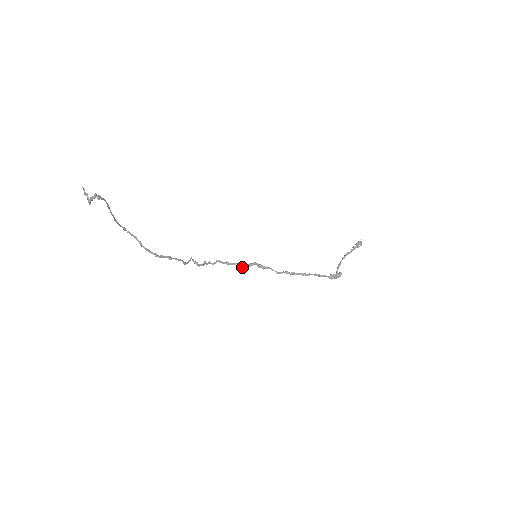
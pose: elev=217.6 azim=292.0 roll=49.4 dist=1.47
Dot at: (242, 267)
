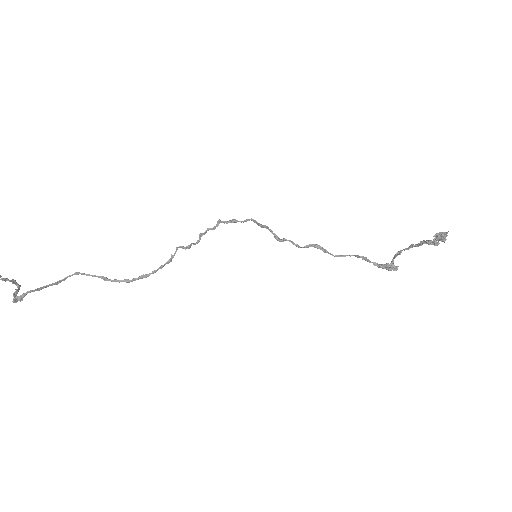
Dot at: occluded
